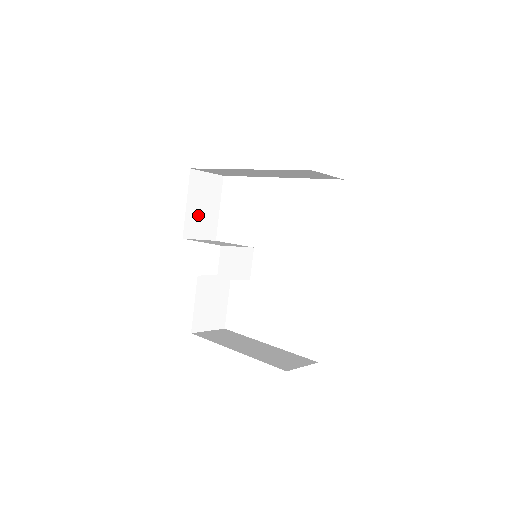
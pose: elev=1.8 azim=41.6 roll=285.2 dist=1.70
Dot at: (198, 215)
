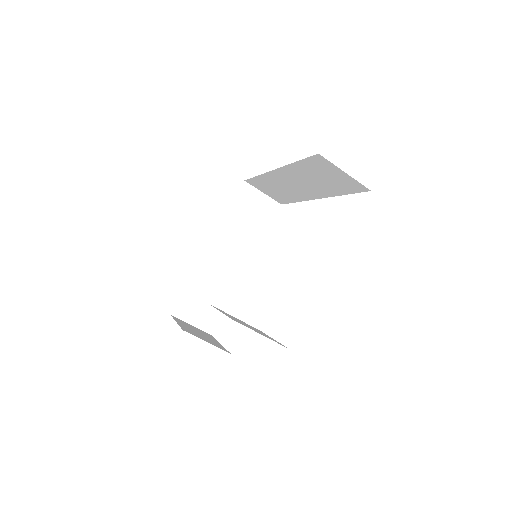
Dot at: occluded
